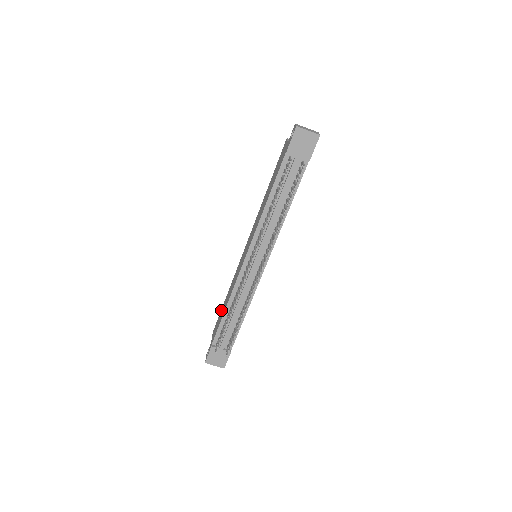
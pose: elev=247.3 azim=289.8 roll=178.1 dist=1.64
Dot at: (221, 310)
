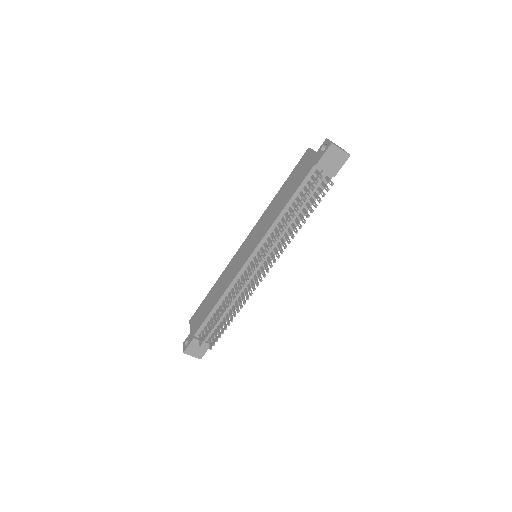
Dot at: (204, 301)
